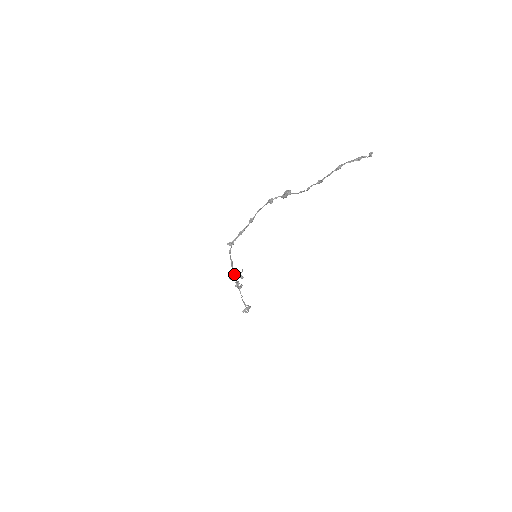
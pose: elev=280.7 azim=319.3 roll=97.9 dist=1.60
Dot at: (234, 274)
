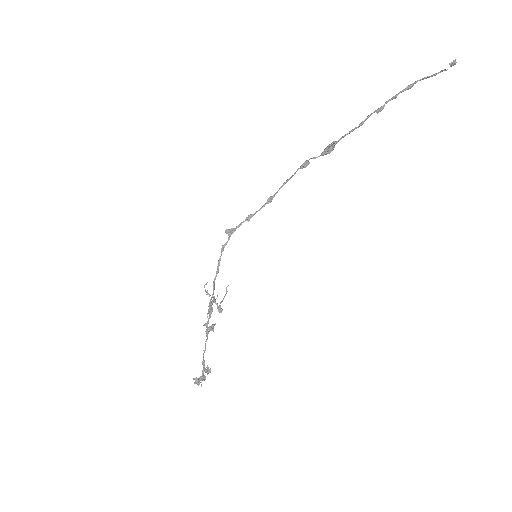
Dot at: occluded
